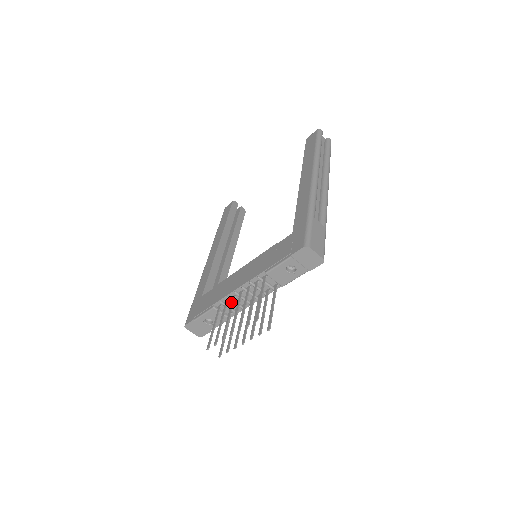
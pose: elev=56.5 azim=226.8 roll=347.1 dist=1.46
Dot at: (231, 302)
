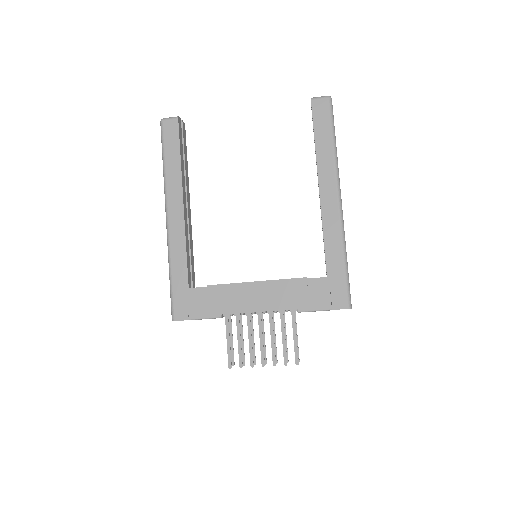
Dot at: (247, 320)
